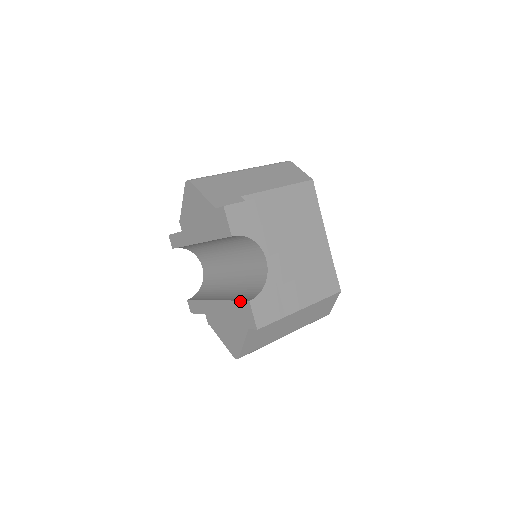
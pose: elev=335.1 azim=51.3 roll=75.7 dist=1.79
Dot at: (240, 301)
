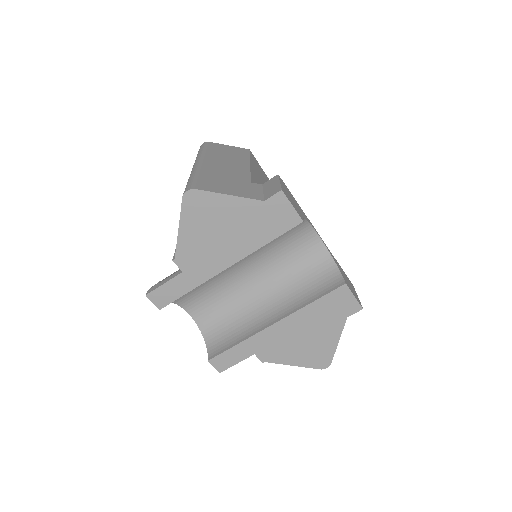
Dot at: (328, 294)
